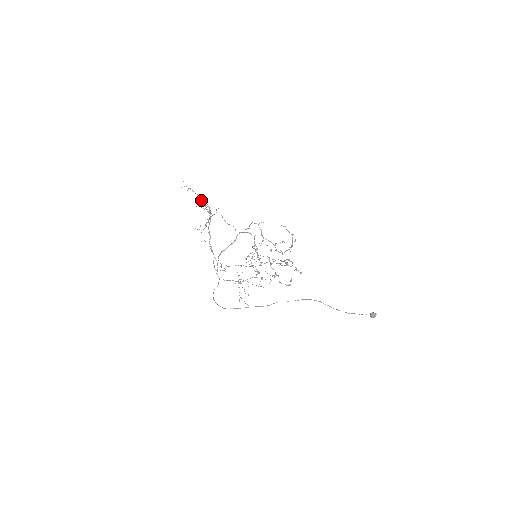
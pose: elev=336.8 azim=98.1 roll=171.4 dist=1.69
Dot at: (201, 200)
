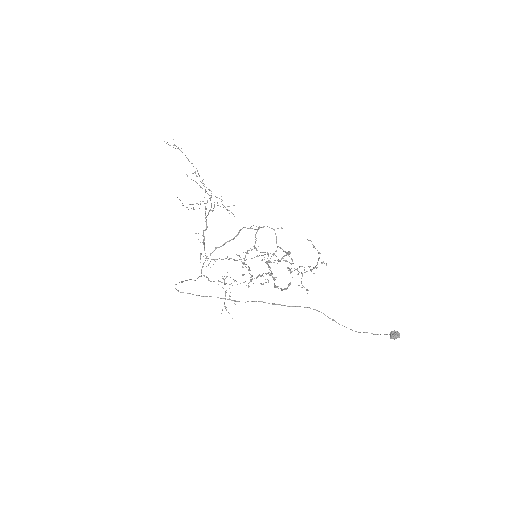
Dot at: occluded
